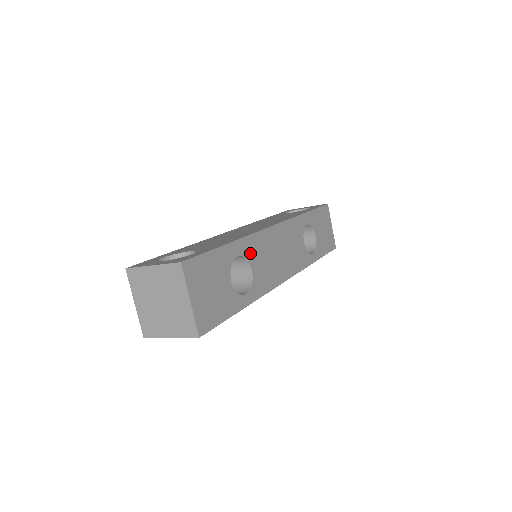
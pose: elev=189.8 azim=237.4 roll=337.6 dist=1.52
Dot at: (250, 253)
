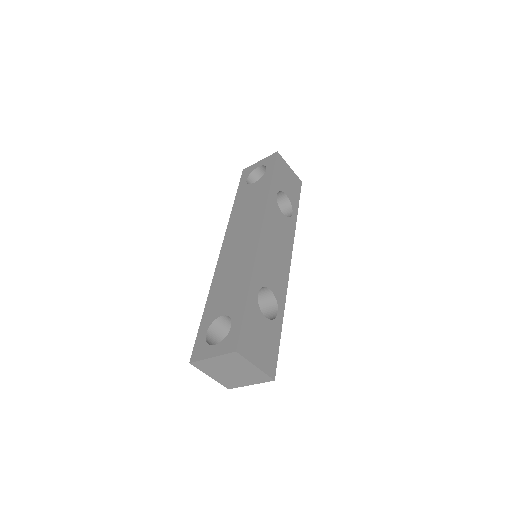
Dot at: (262, 279)
